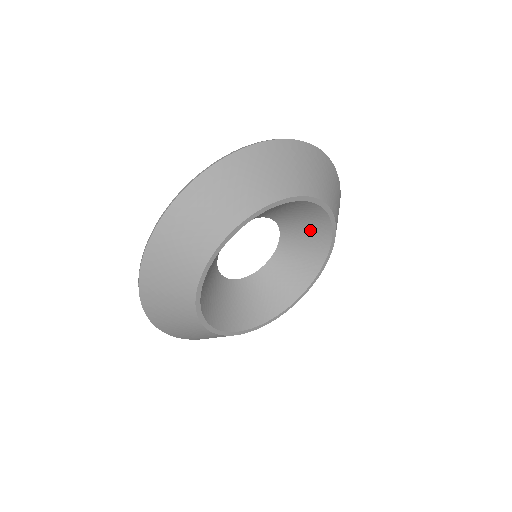
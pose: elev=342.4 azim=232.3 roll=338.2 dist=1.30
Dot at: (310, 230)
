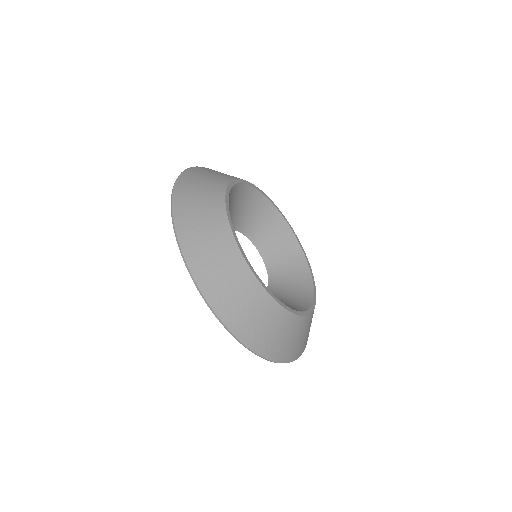
Dot at: (287, 256)
